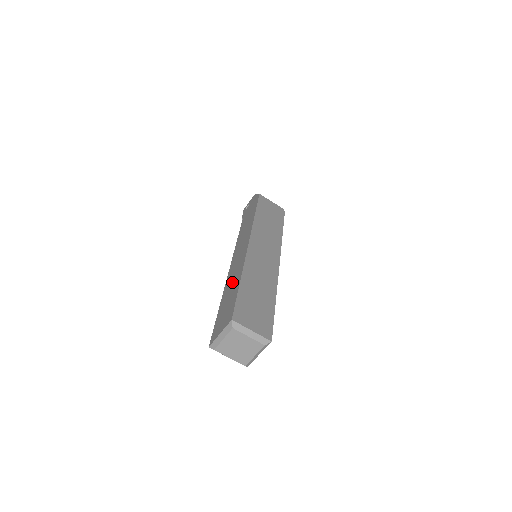
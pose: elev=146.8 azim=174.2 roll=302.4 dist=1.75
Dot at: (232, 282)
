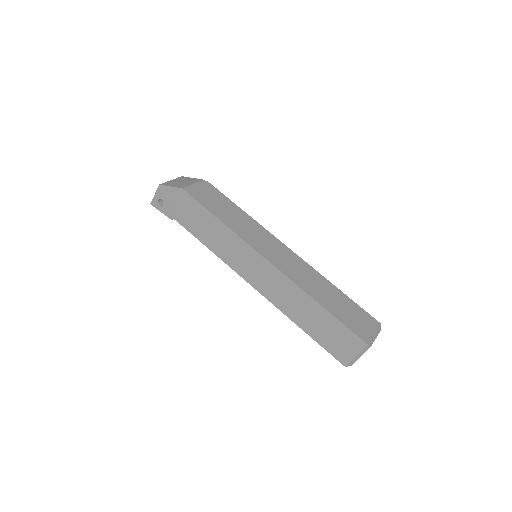
Dot at: (298, 306)
